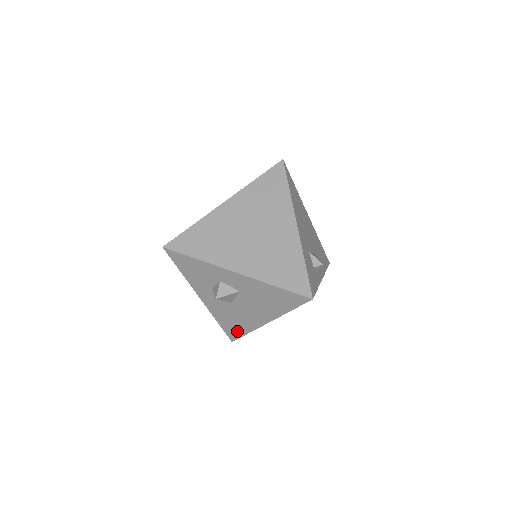
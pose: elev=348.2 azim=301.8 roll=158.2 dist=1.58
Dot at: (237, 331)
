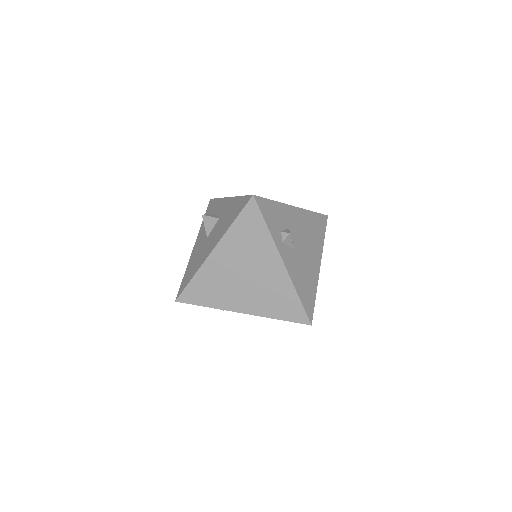
Dot at: (188, 279)
